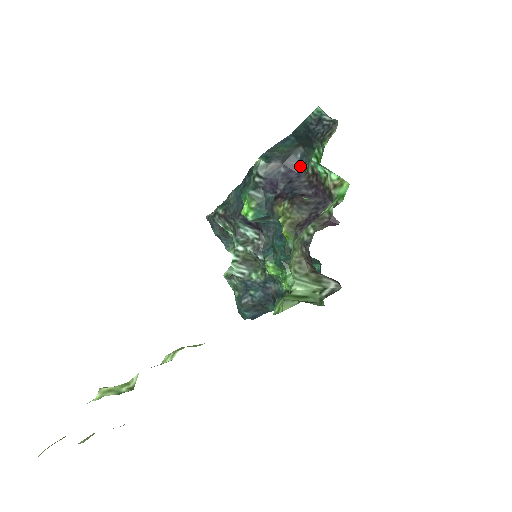
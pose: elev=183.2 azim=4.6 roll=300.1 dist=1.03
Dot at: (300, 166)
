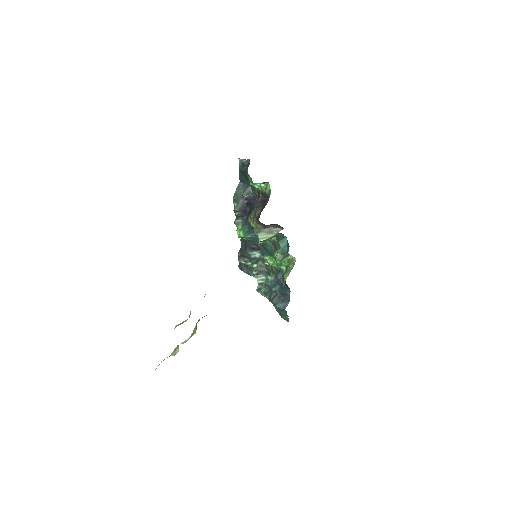
Dot at: (253, 195)
